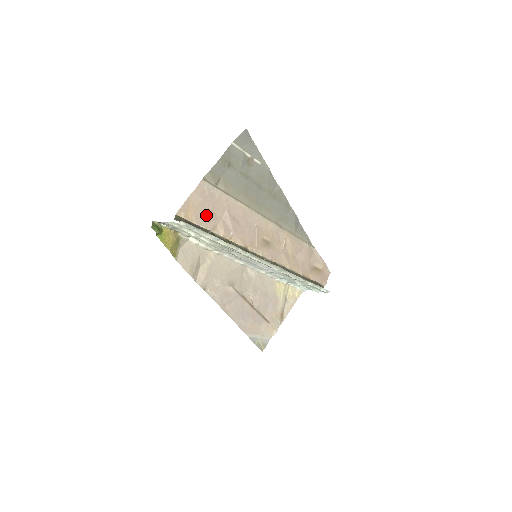
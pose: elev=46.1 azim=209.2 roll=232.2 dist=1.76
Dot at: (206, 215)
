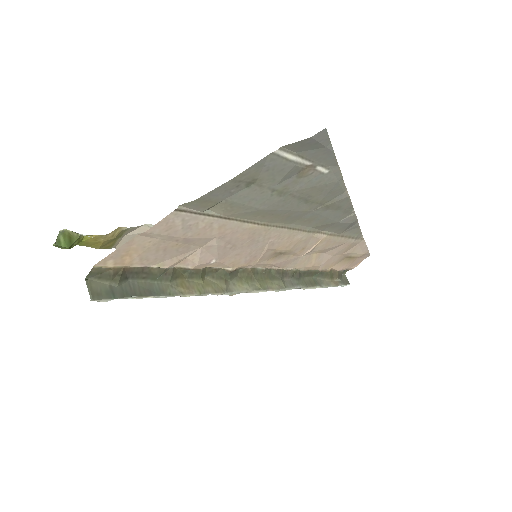
Dot at: (167, 251)
